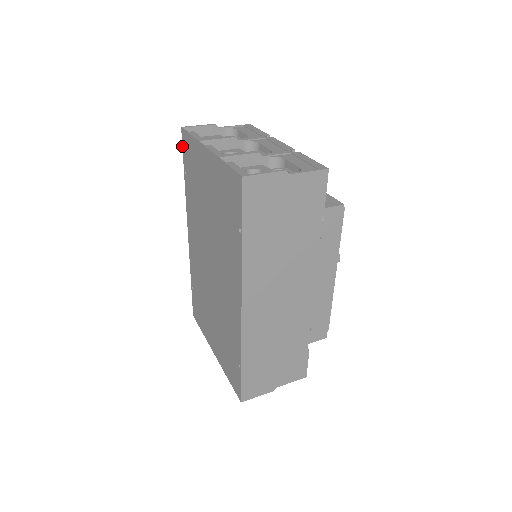
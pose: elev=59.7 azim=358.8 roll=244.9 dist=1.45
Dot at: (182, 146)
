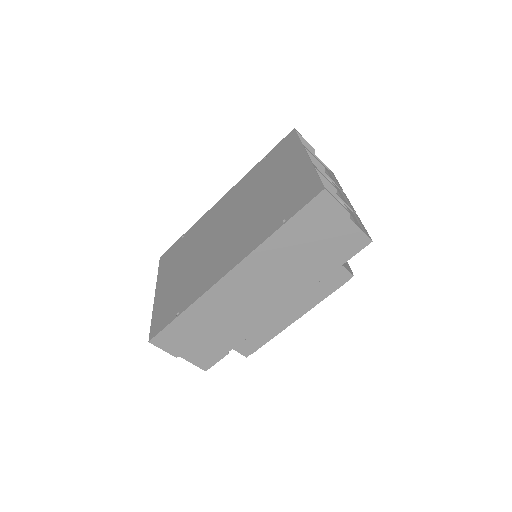
Dot at: (282, 140)
